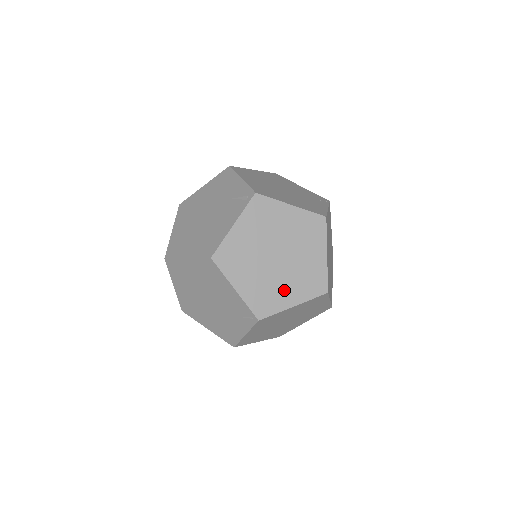
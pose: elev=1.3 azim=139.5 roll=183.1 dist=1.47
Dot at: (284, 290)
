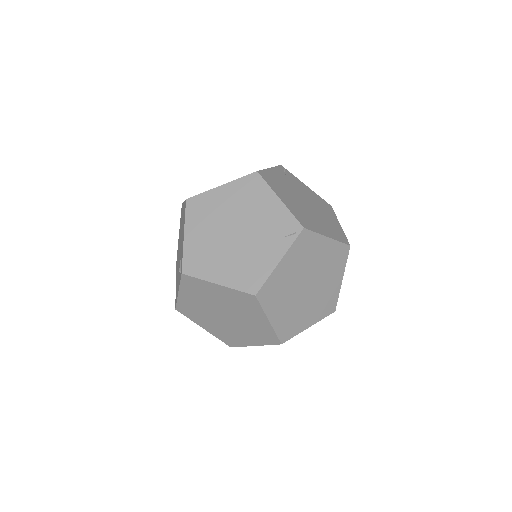
Dot at: (241, 336)
